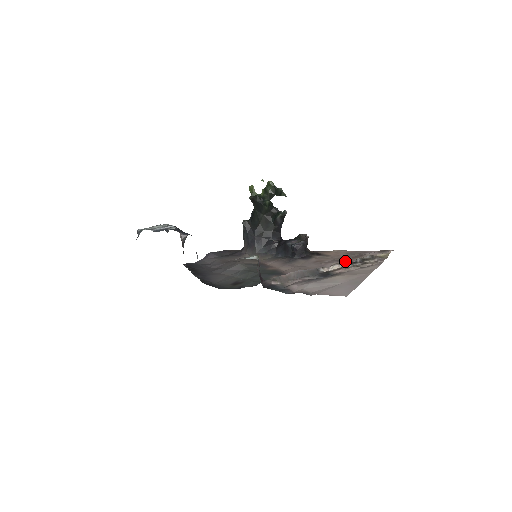
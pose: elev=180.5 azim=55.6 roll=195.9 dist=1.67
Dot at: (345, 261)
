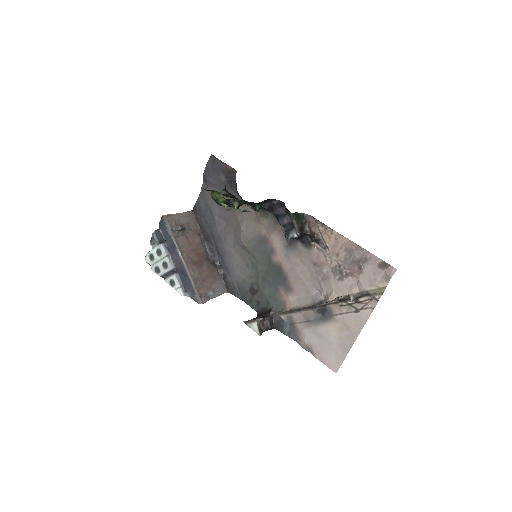
Dot at: (338, 301)
